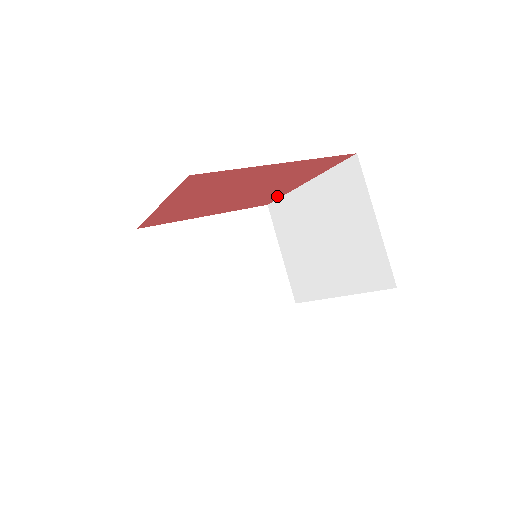
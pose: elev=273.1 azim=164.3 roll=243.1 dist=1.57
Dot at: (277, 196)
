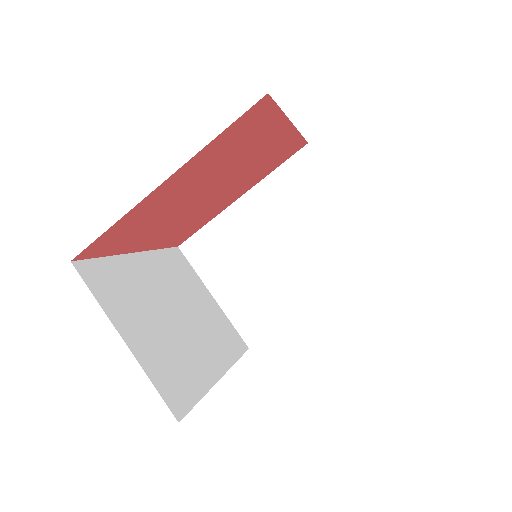
Dot at: (293, 142)
